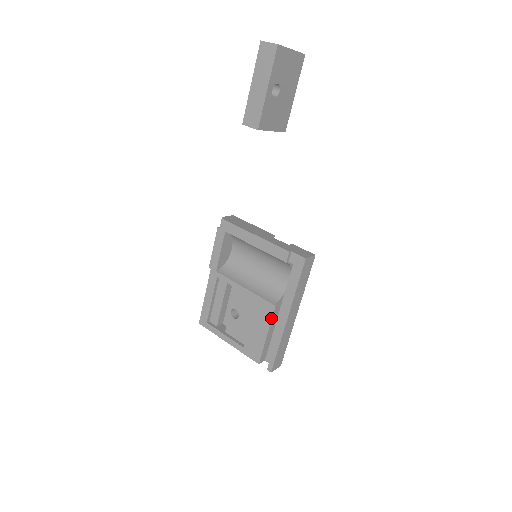
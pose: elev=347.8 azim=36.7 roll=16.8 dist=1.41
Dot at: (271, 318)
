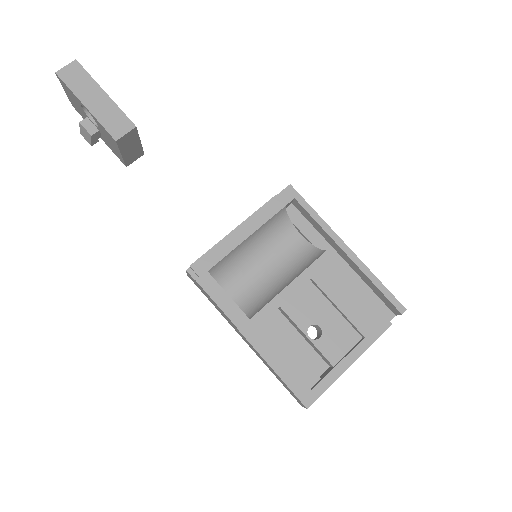
Dot at: (340, 269)
